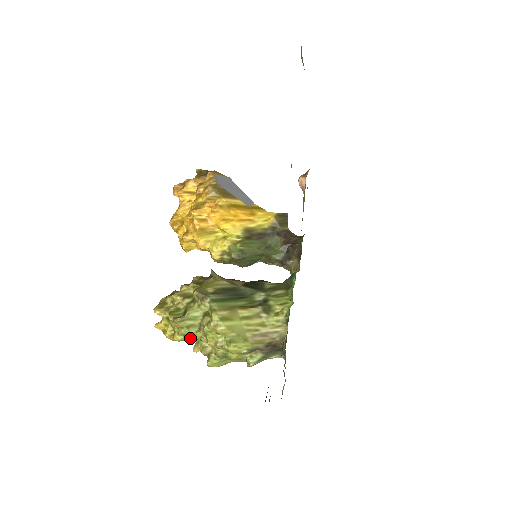
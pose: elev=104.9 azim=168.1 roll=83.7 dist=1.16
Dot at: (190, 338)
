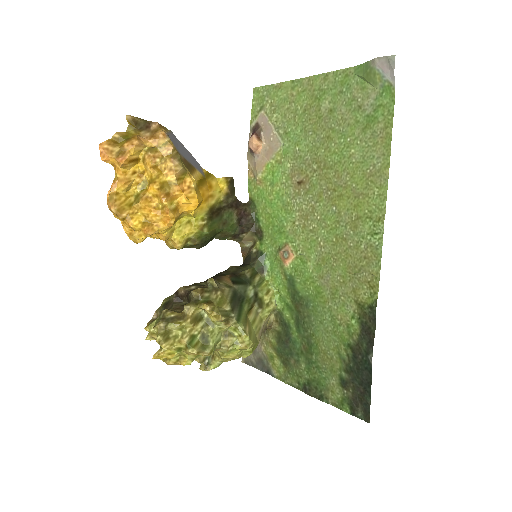
Dot at: occluded
